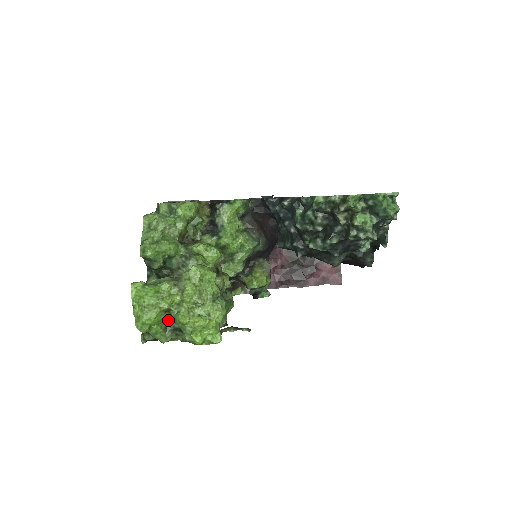
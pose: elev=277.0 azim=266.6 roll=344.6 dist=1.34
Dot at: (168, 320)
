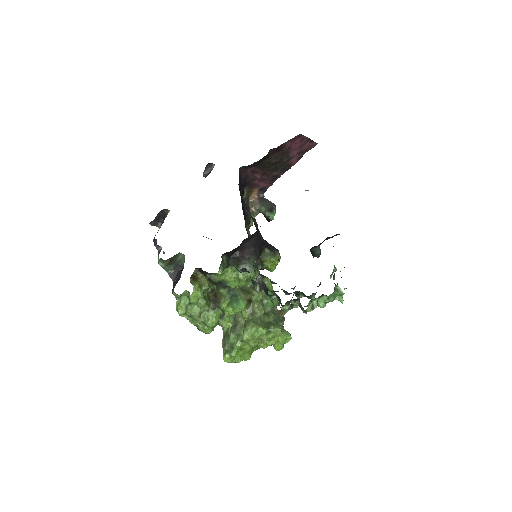
Dot at: occluded
